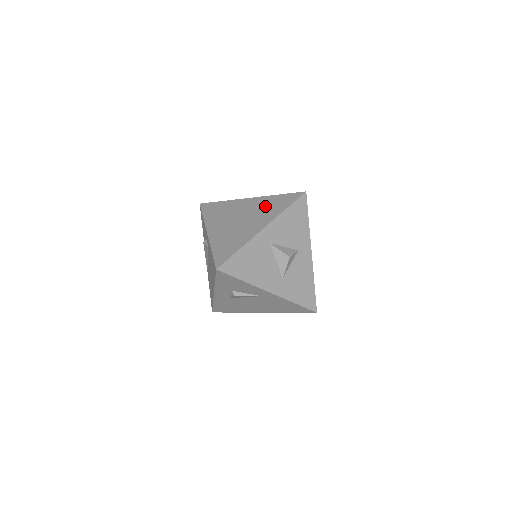
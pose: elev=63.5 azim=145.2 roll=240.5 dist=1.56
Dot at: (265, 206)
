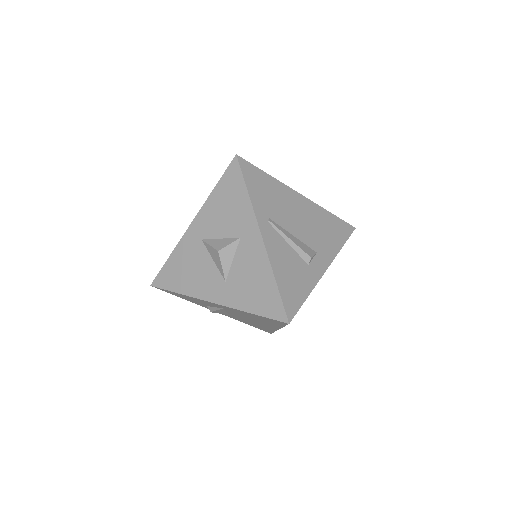
Dot at: occluded
